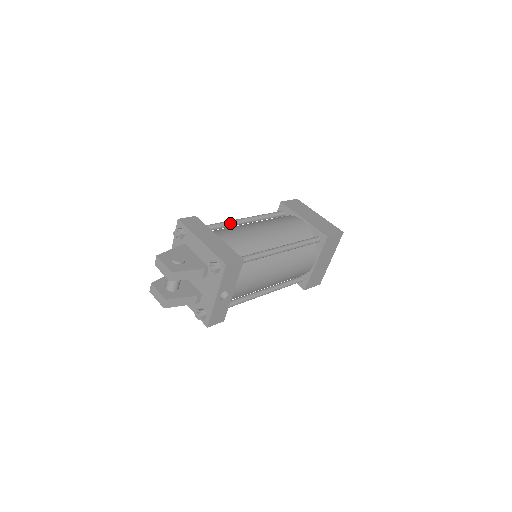
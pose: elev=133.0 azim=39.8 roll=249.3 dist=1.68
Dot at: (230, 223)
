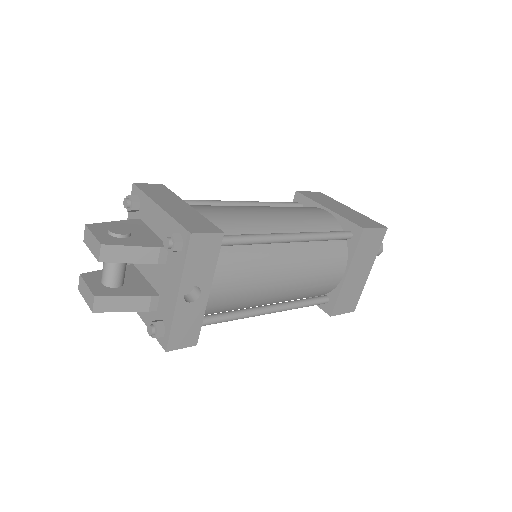
Dot at: (217, 203)
